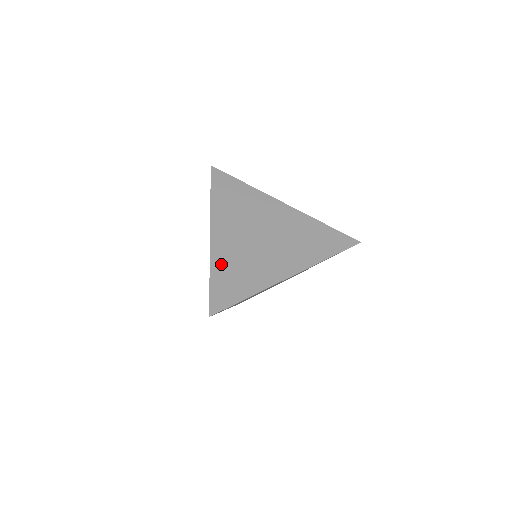
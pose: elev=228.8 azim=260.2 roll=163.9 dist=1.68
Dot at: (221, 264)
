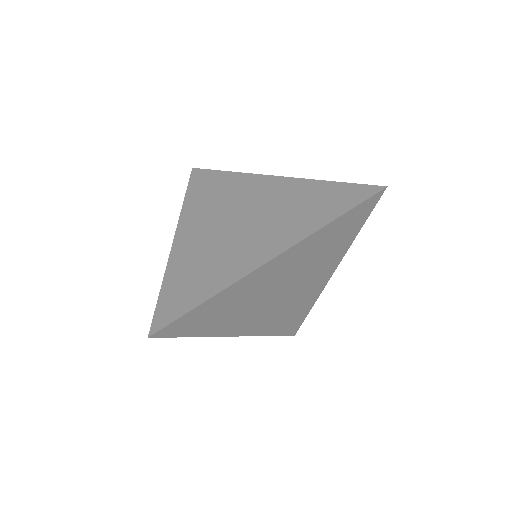
Dot at: (179, 269)
